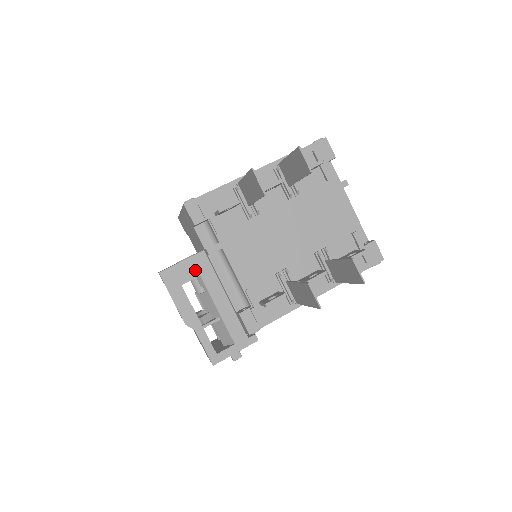
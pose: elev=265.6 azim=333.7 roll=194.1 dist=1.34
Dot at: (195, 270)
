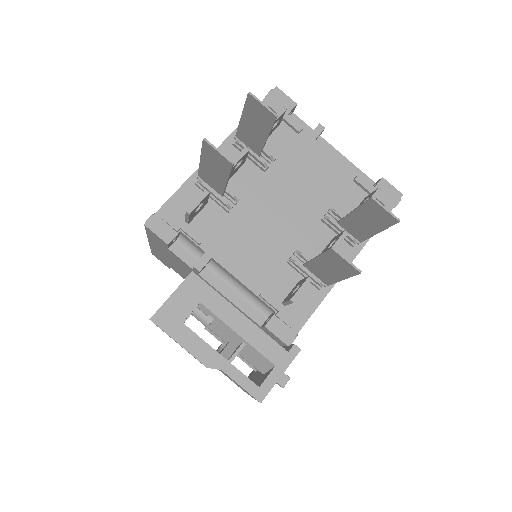
Dot at: (191, 298)
